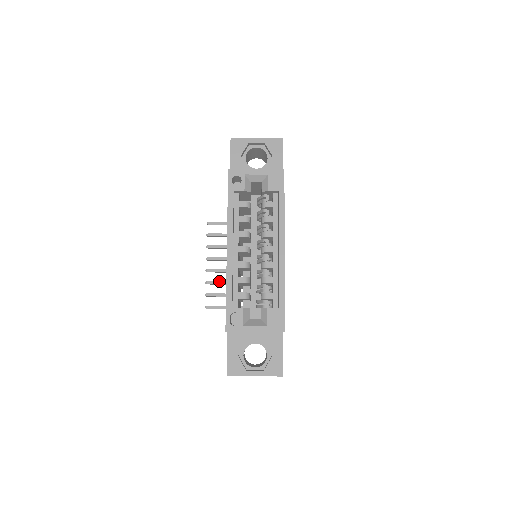
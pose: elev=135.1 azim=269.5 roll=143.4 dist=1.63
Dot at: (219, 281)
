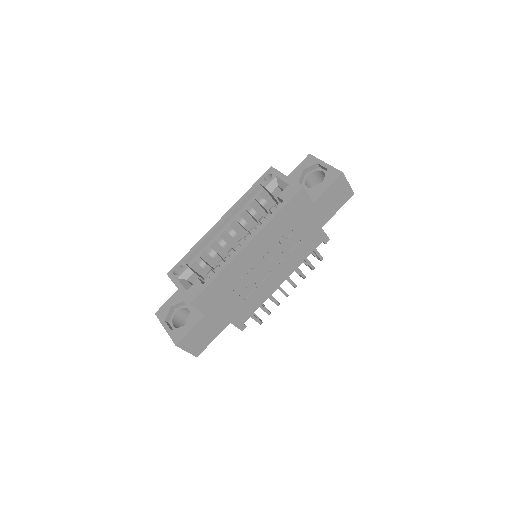
Dot at: occluded
